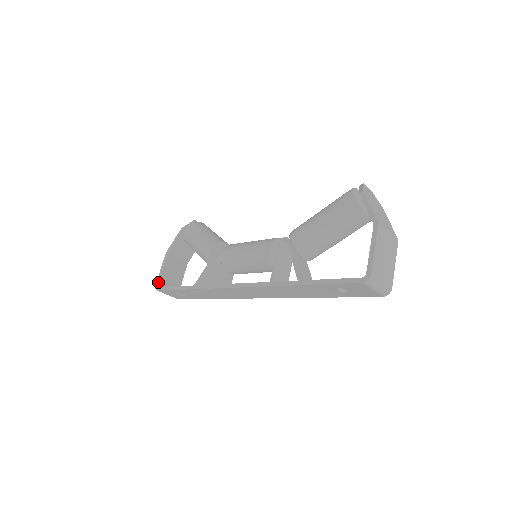
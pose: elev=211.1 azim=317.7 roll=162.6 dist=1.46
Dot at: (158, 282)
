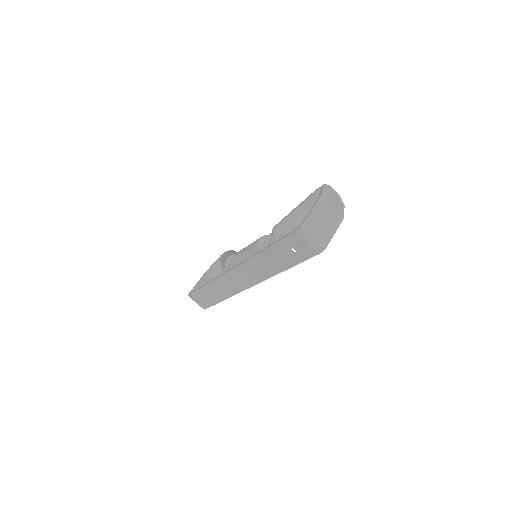
Dot at: (191, 290)
